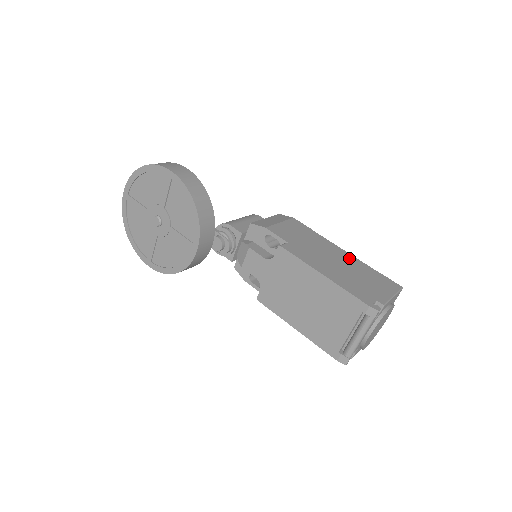
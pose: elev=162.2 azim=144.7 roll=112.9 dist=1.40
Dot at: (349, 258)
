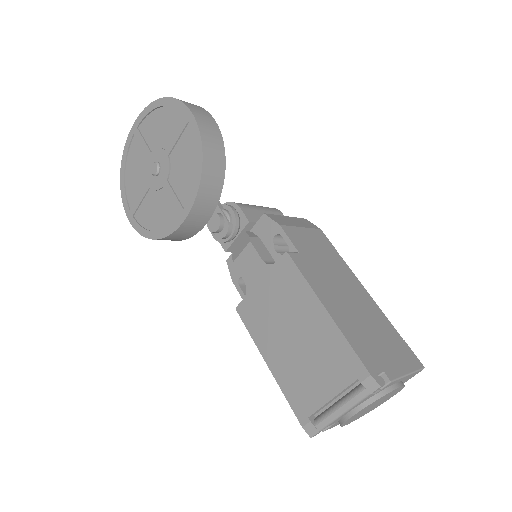
Dot at: (369, 303)
